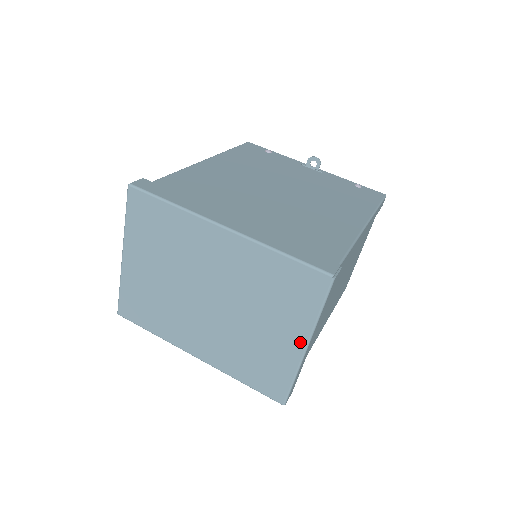
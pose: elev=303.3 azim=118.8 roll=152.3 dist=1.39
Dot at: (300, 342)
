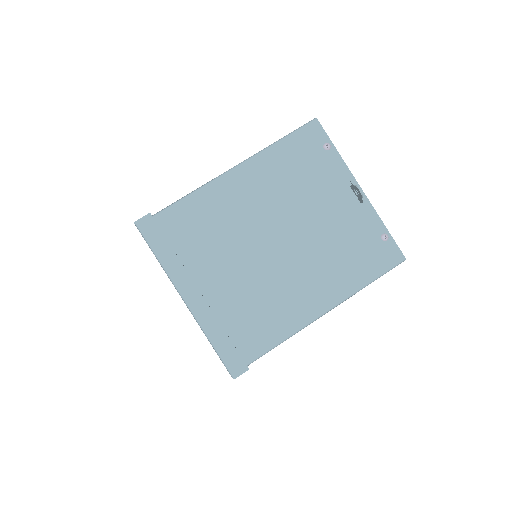
Dot at: occluded
